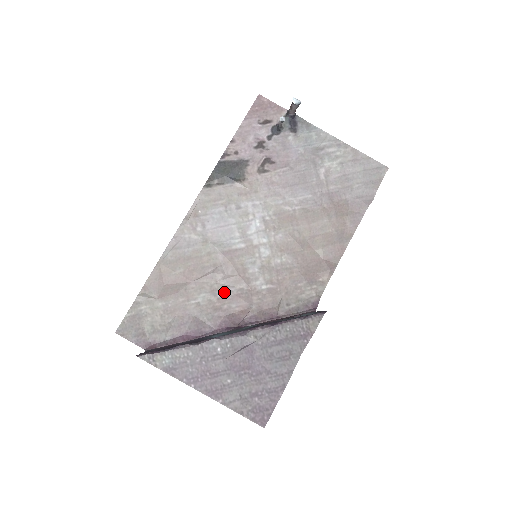
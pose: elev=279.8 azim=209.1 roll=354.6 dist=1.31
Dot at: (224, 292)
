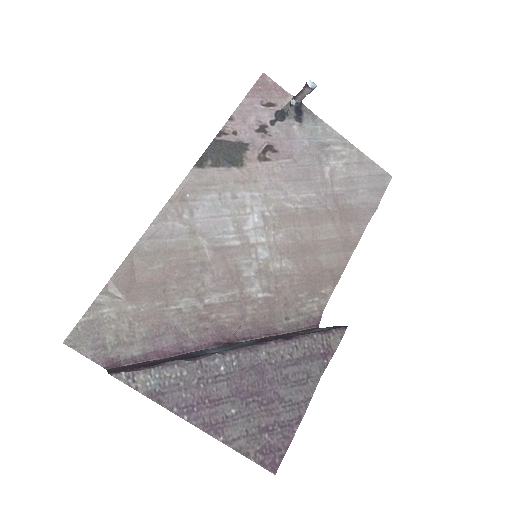
Dot at: (212, 298)
